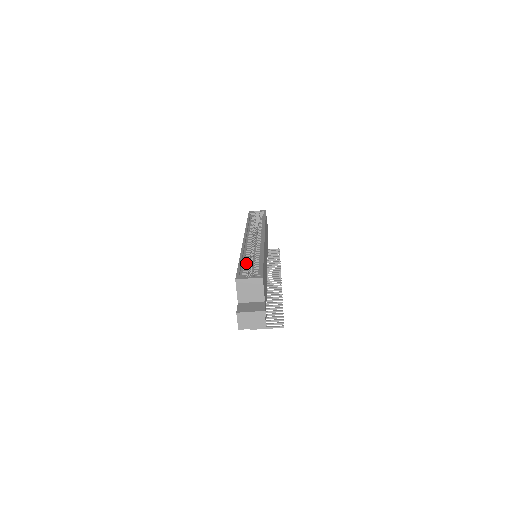
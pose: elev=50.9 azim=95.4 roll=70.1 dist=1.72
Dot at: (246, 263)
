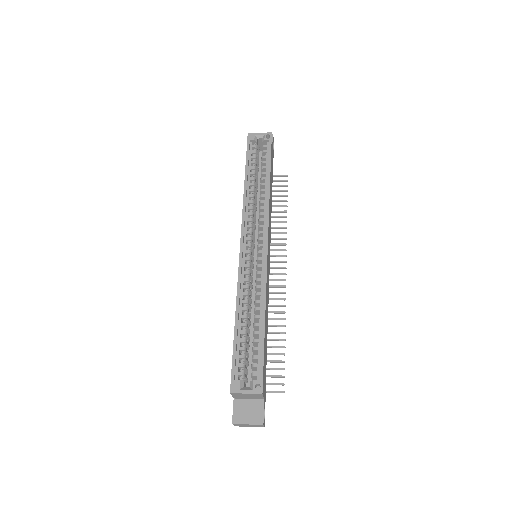
Dot at: (243, 333)
